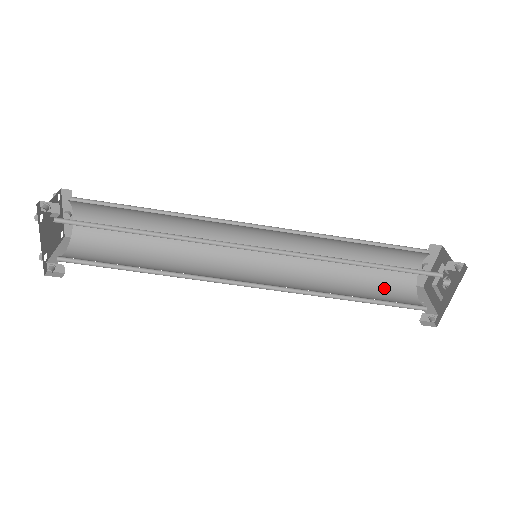
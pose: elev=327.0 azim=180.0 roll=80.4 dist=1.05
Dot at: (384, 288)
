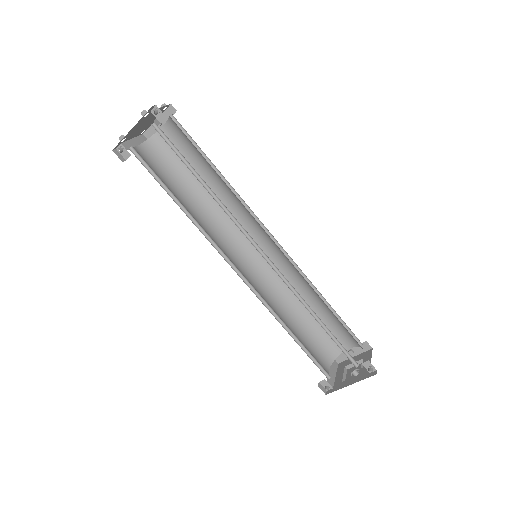
Dot at: (315, 344)
